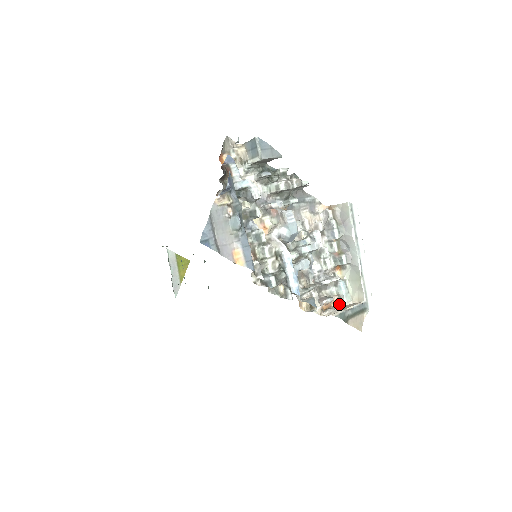
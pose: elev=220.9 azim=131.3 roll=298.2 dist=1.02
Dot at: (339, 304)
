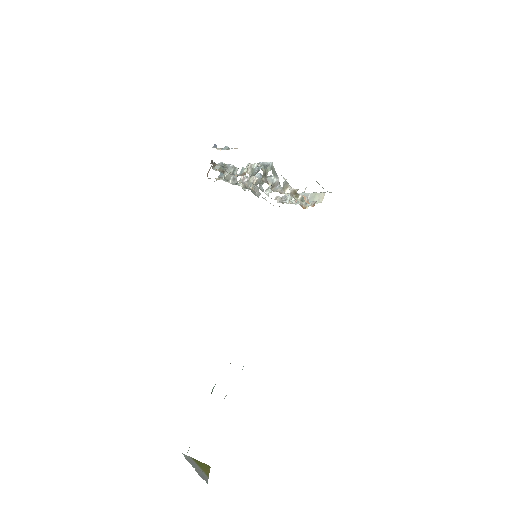
Dot at: occluded
